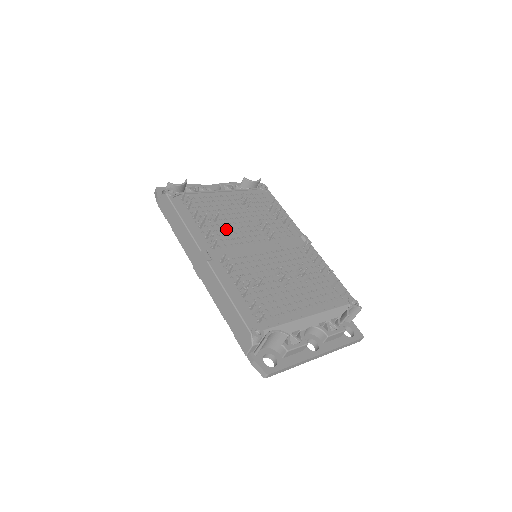
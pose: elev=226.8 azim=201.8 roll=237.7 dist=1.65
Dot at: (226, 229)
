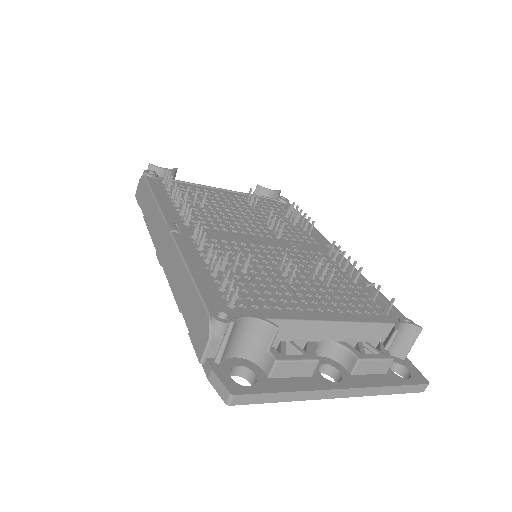
Dot at: (216, 217)
